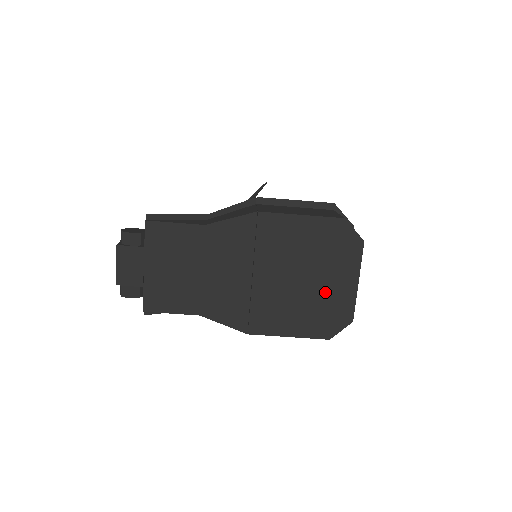
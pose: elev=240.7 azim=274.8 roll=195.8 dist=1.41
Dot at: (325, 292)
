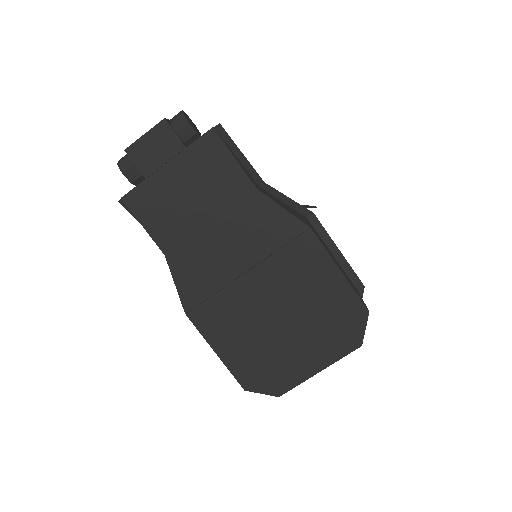
Dot at: (286, 350)
